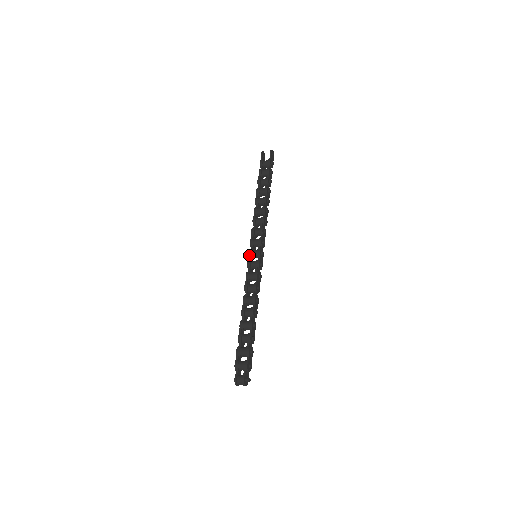
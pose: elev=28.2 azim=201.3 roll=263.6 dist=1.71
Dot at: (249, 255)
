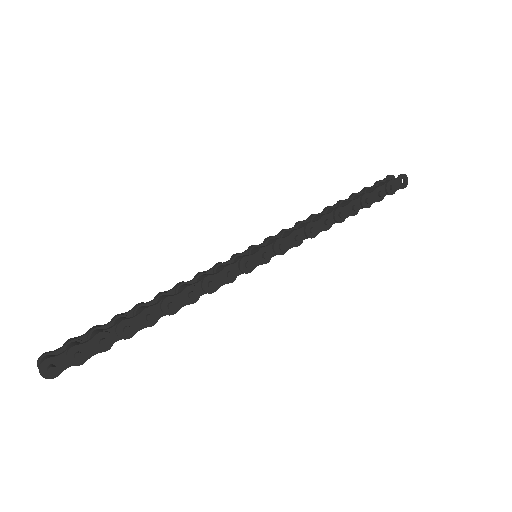
Dot at: (248, 248)
